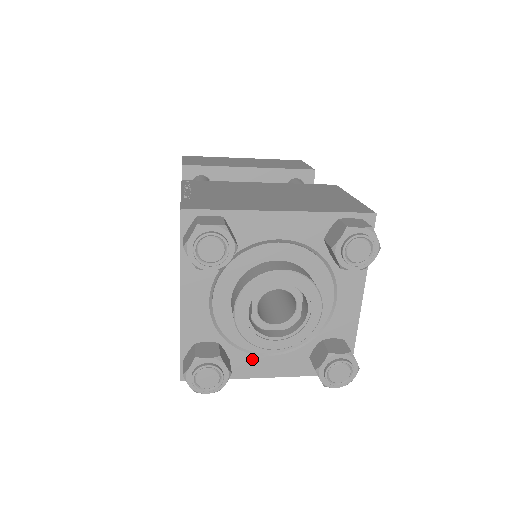
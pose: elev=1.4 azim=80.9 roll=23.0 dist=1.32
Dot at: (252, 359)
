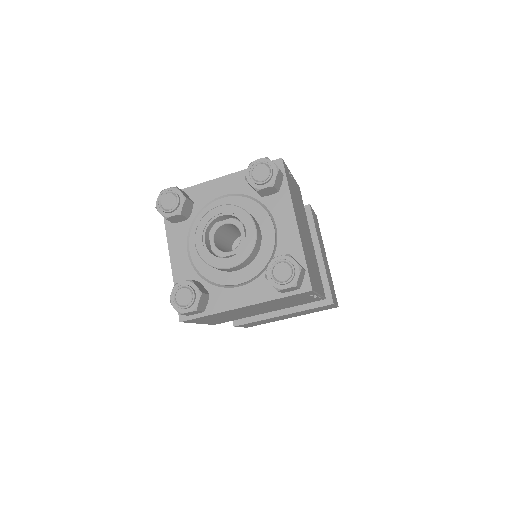
Dot at: (227, 292)
